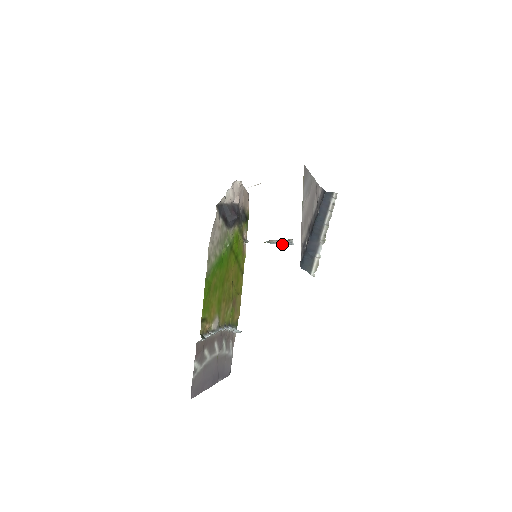
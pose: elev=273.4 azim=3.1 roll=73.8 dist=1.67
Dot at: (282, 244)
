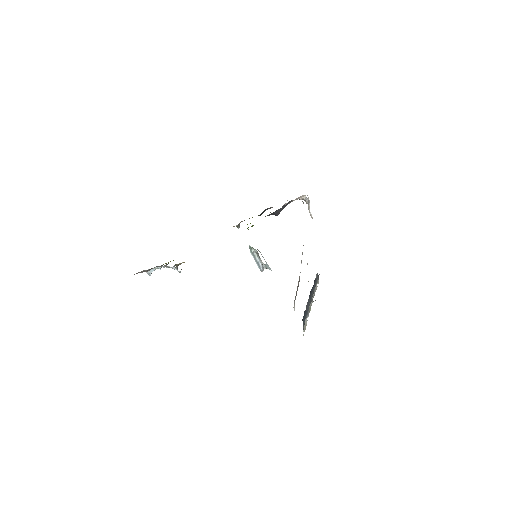
Dot at: (256, 262)
